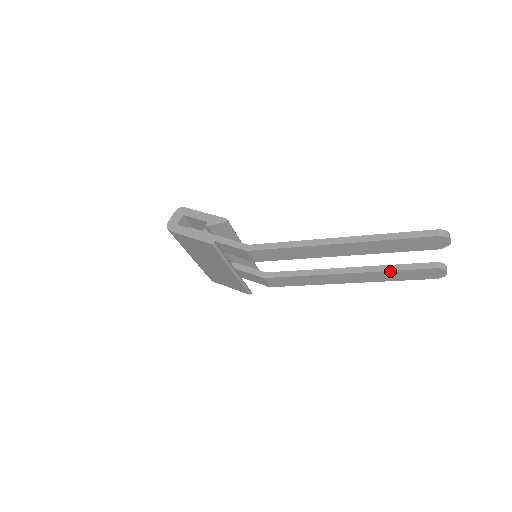
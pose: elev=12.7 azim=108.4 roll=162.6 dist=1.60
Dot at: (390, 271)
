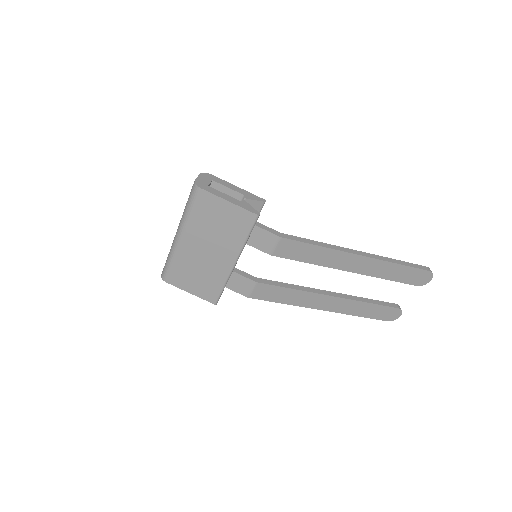
Dot at: (366, 303)
